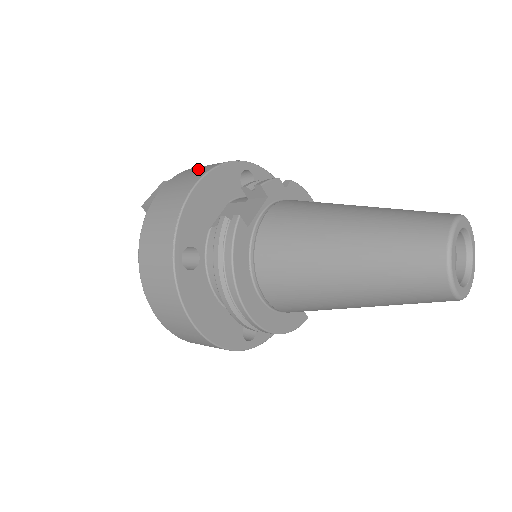
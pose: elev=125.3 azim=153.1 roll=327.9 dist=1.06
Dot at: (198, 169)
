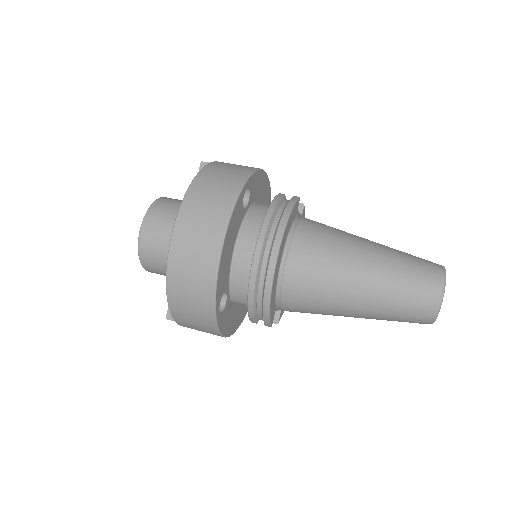
Dot at: occluded
